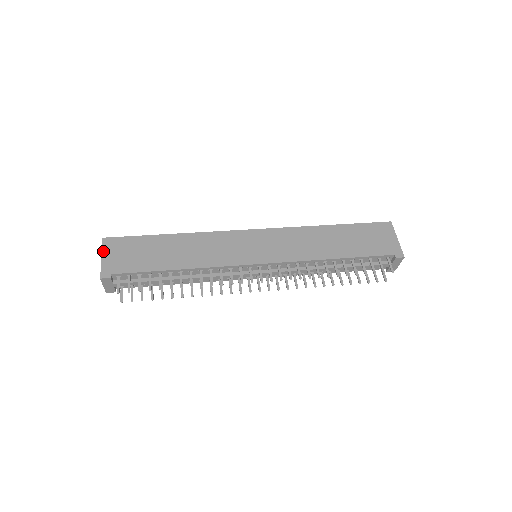
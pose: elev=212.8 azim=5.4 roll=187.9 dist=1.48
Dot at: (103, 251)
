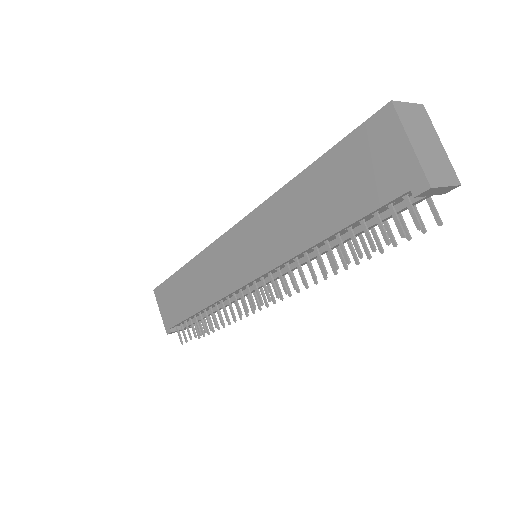
Dot at: (158, 305)
